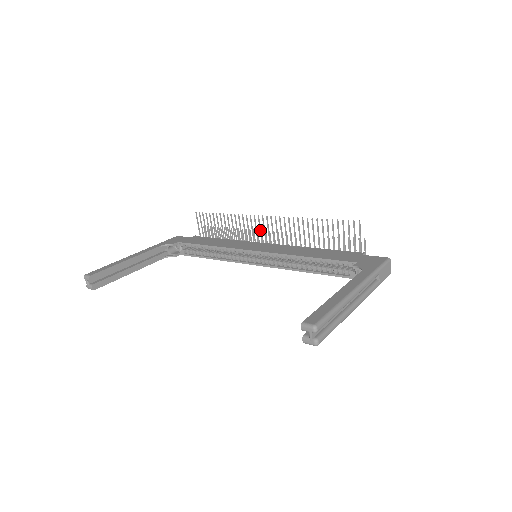
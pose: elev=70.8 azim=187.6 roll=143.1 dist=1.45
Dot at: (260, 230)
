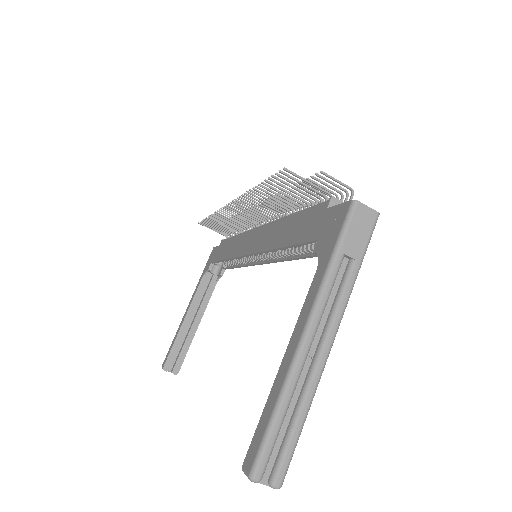
Dot at: occluded
